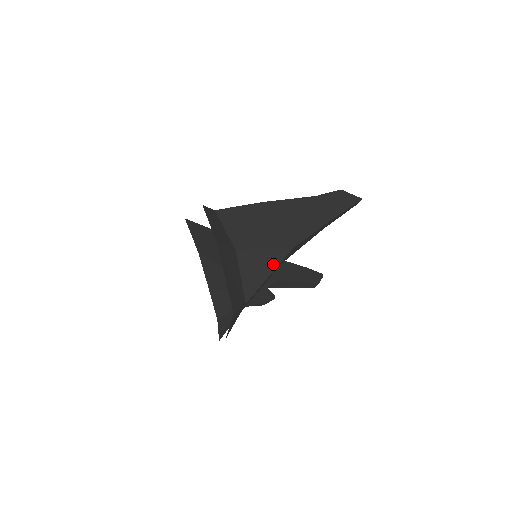
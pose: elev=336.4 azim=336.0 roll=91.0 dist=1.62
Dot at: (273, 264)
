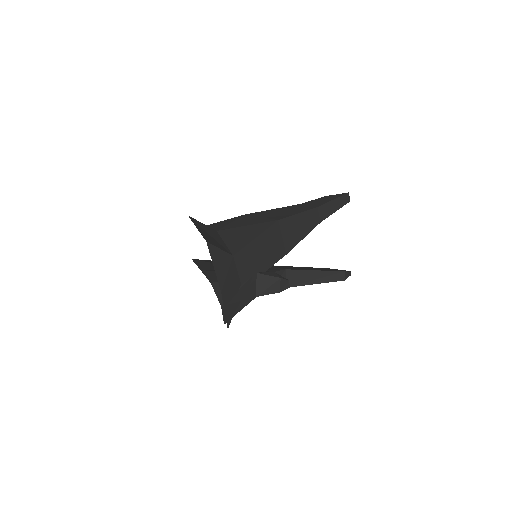
Dot at: (258, 231)
